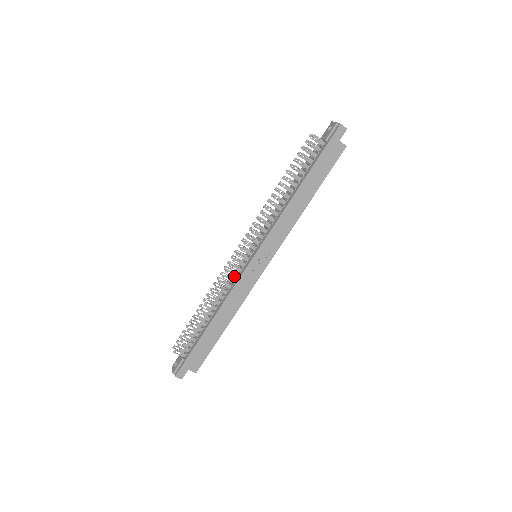
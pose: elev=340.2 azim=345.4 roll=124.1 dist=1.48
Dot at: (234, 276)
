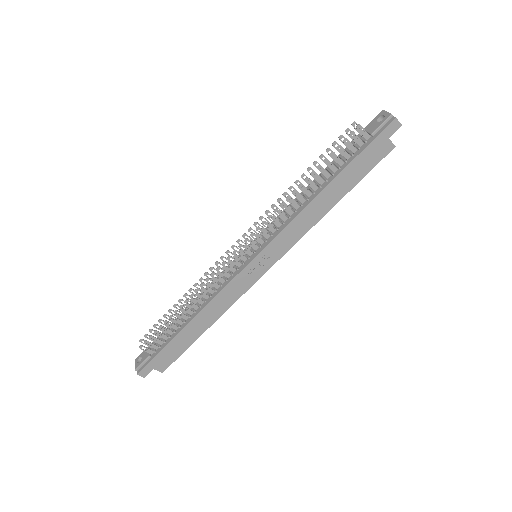
Dot at: (226, 276)
